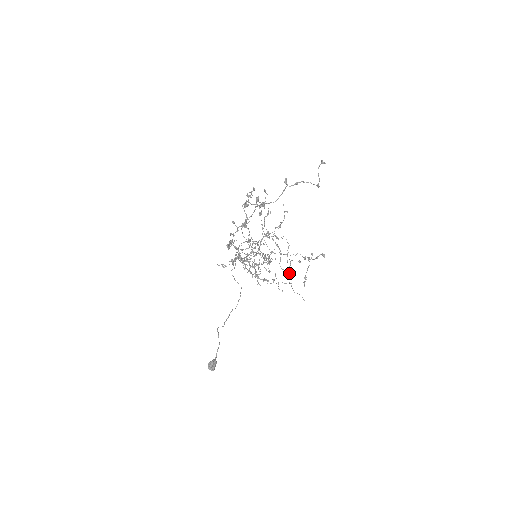
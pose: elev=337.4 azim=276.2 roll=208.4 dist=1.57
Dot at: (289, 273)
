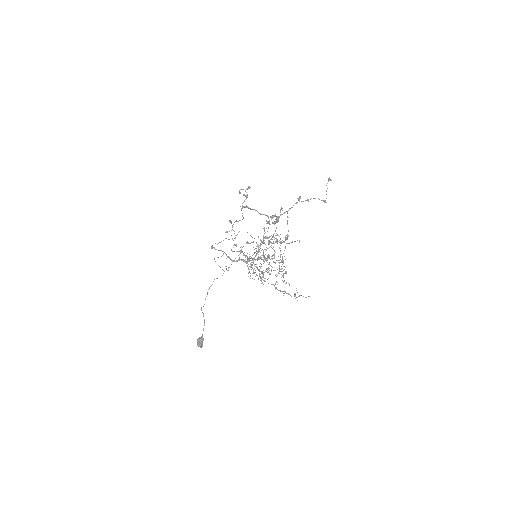
Dot at: (282, 268)
